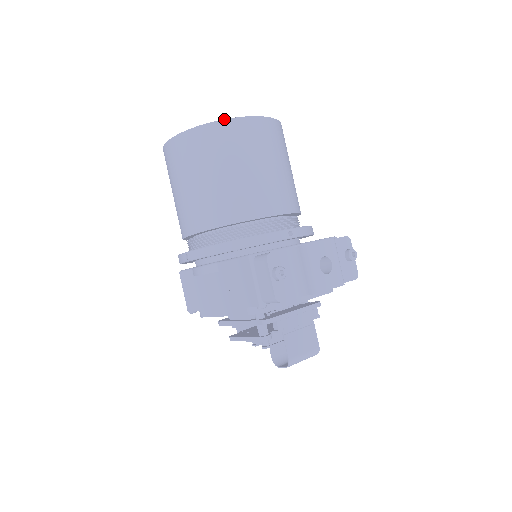
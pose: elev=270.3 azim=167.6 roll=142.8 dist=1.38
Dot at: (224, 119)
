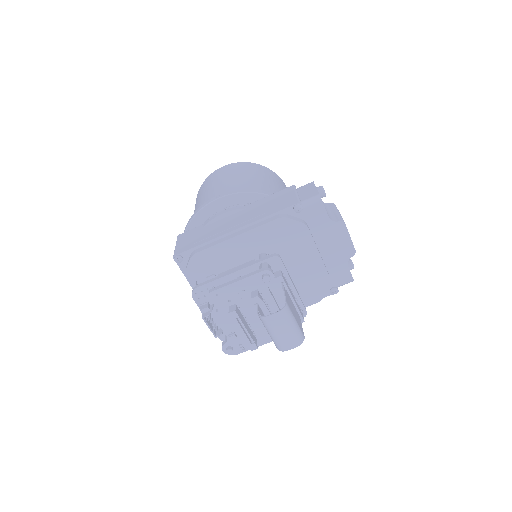
Dot at: (271, 170)
